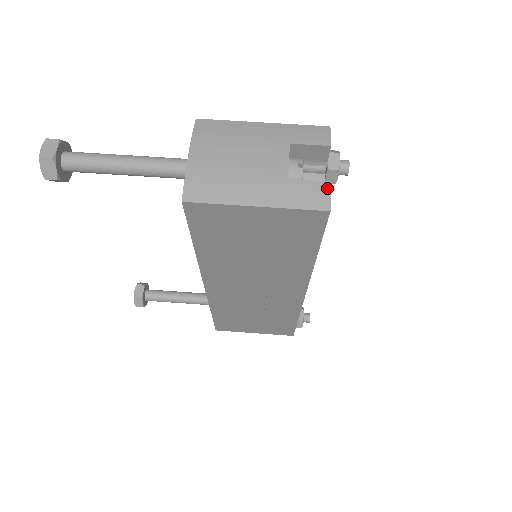
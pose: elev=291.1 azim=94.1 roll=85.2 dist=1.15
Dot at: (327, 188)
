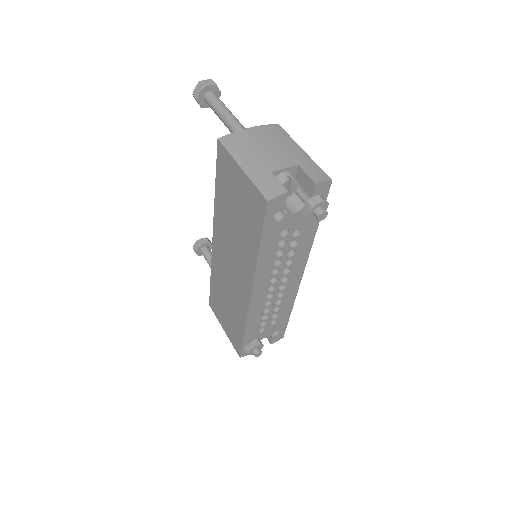
Dot at: (282, 192)
